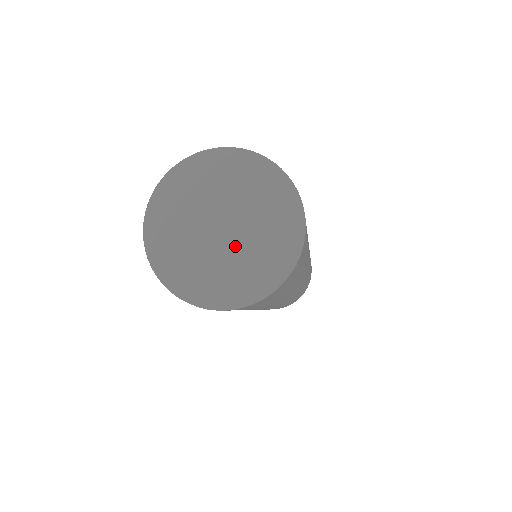
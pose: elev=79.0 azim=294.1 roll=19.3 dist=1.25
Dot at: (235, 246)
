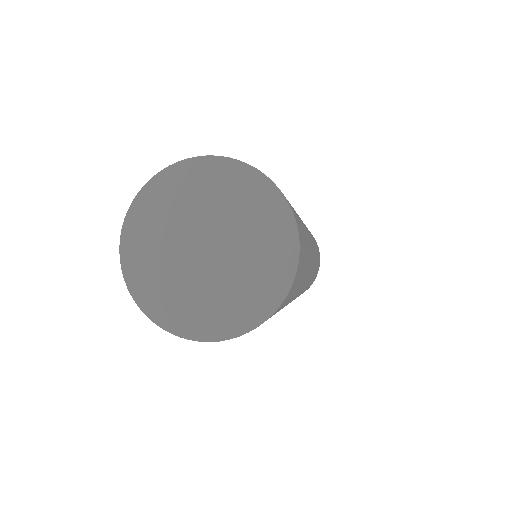
Dot at: (203, 274)
